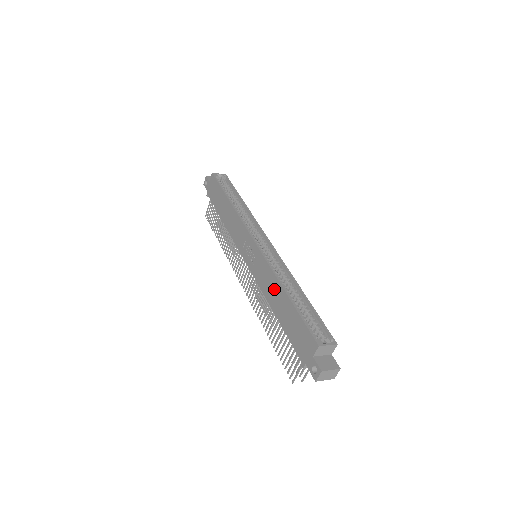
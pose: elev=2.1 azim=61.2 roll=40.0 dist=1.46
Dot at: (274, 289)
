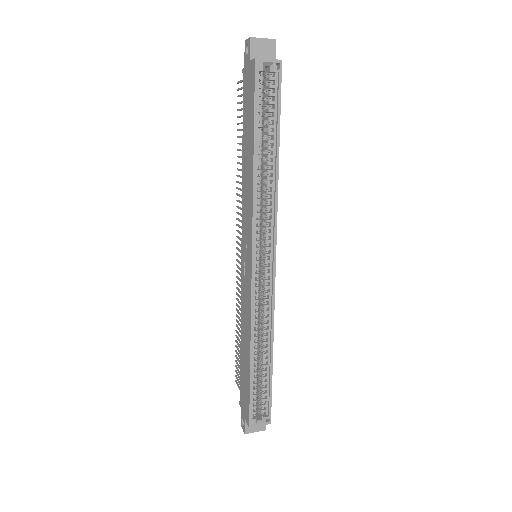
Dot at: (246, 334)
